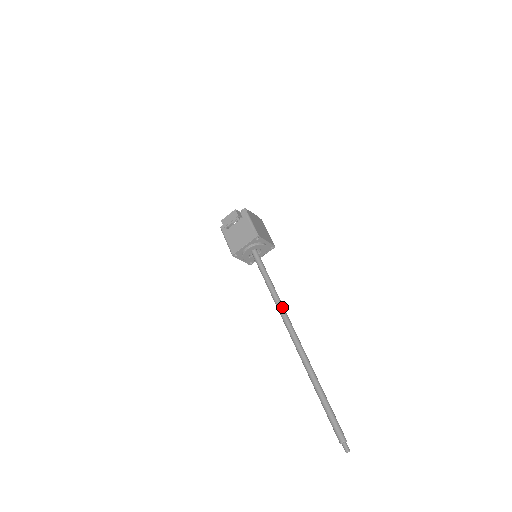
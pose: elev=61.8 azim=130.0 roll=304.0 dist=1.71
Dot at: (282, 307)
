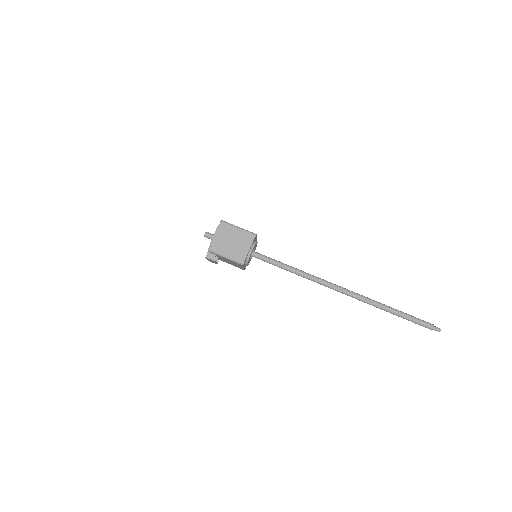
Dot at: (313, 280)
